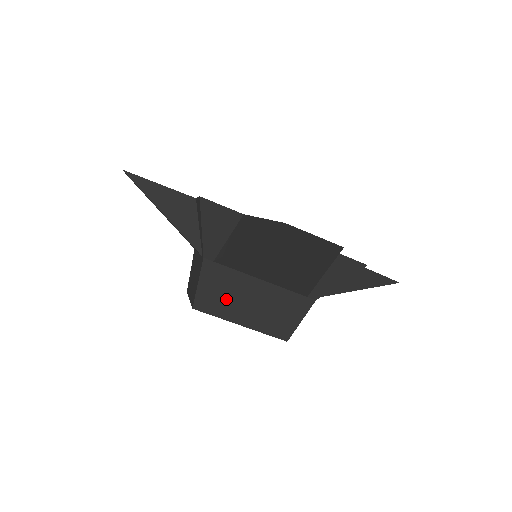
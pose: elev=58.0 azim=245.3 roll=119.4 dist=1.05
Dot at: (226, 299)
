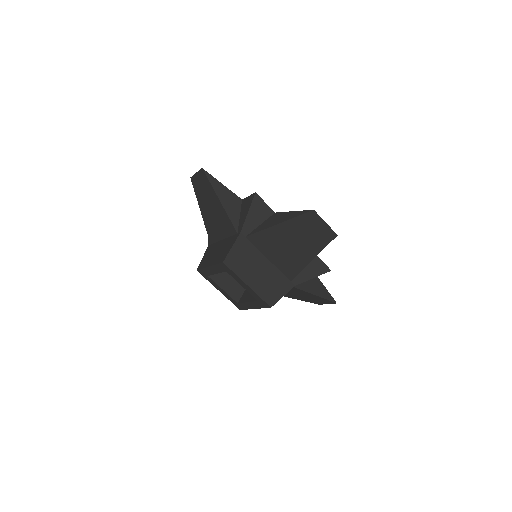
Dot at: (245, 264)
